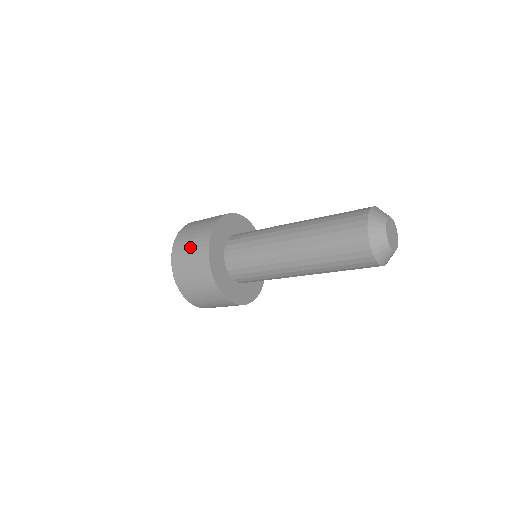
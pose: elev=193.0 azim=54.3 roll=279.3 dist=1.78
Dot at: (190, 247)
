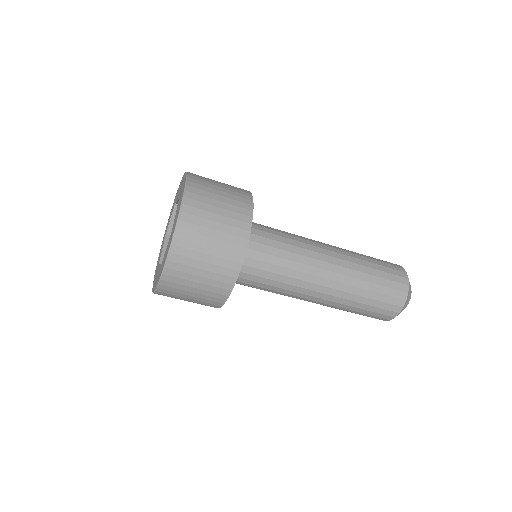
Dot at: occluded
